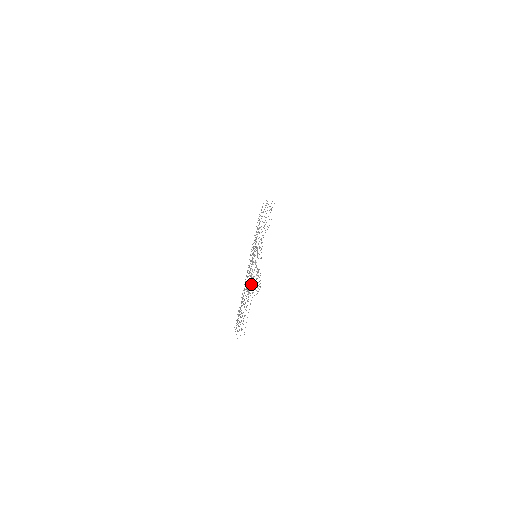
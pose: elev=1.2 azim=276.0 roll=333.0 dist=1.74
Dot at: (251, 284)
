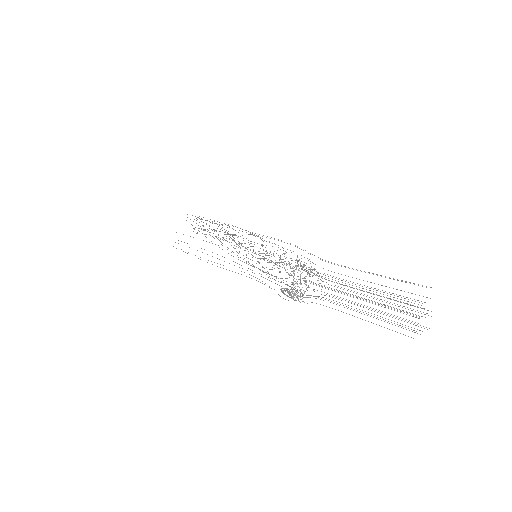
Dot at: occluded
